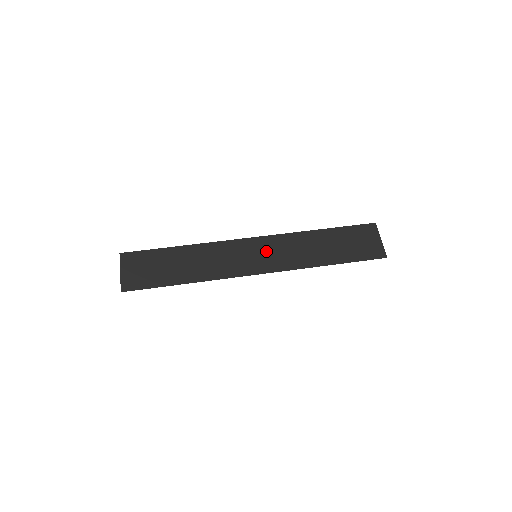
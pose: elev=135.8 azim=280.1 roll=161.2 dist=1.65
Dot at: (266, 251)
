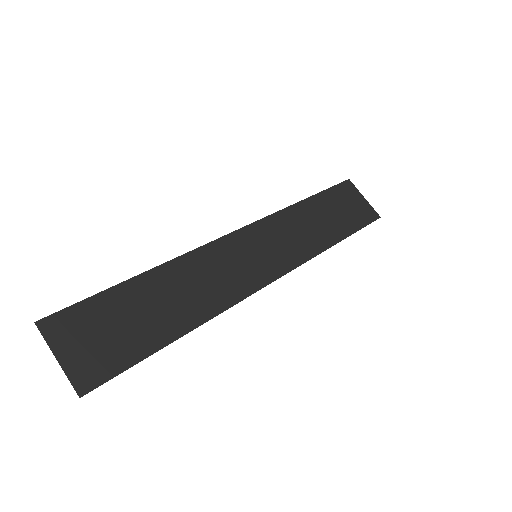
Dot at: (264, 245)
